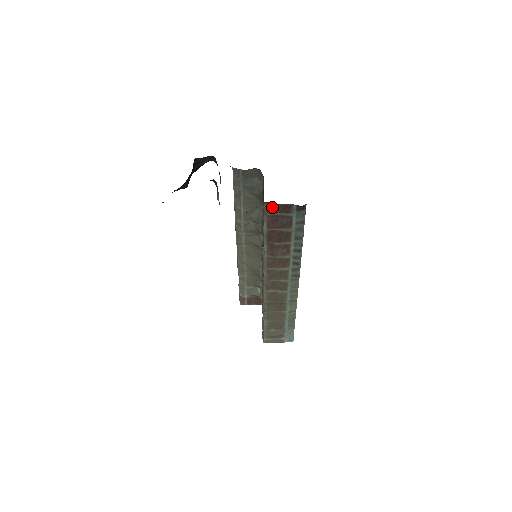
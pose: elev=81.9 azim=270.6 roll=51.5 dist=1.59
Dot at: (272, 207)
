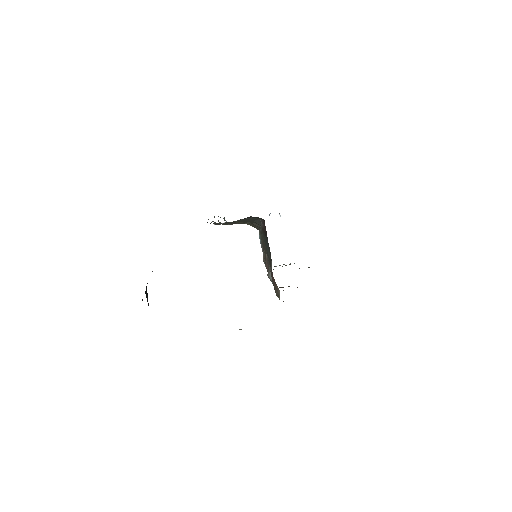
Dot at: occluded
